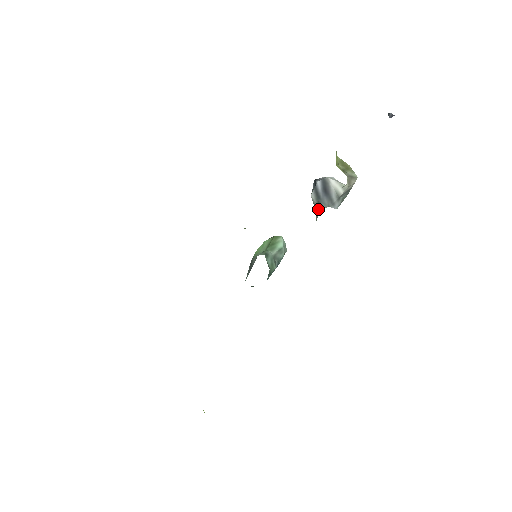
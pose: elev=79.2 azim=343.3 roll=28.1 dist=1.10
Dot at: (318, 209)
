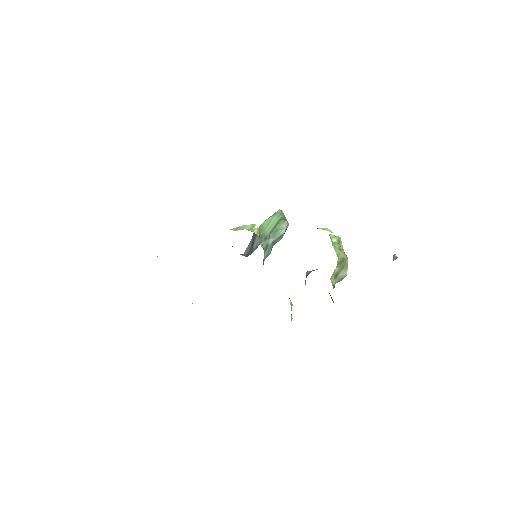
Dot at: occluded
